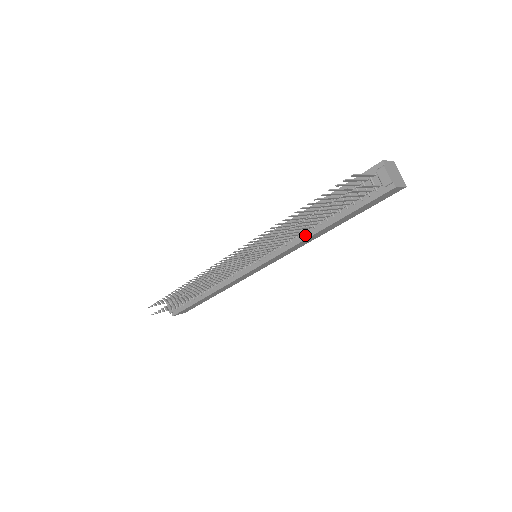
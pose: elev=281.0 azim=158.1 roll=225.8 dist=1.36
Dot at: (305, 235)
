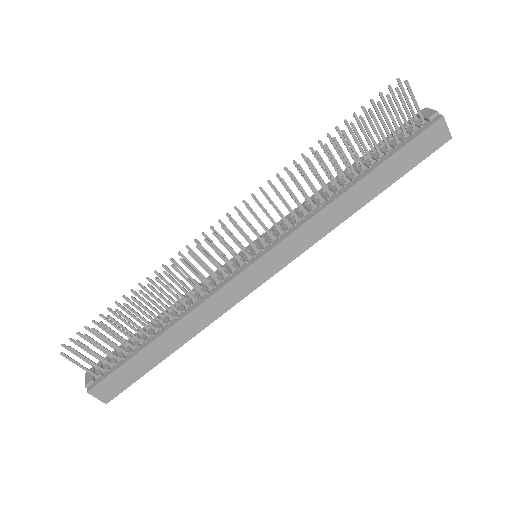
Dot at: (331, 198)
